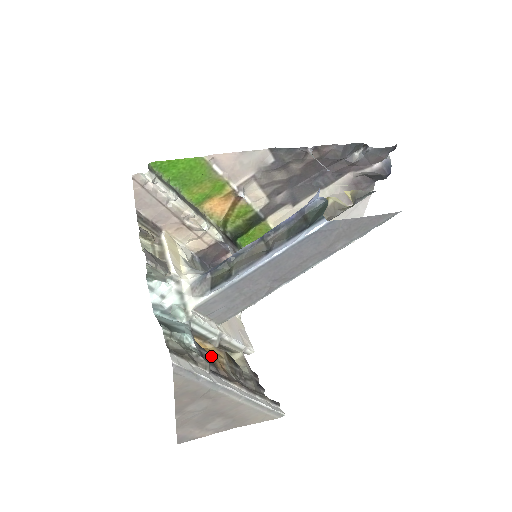
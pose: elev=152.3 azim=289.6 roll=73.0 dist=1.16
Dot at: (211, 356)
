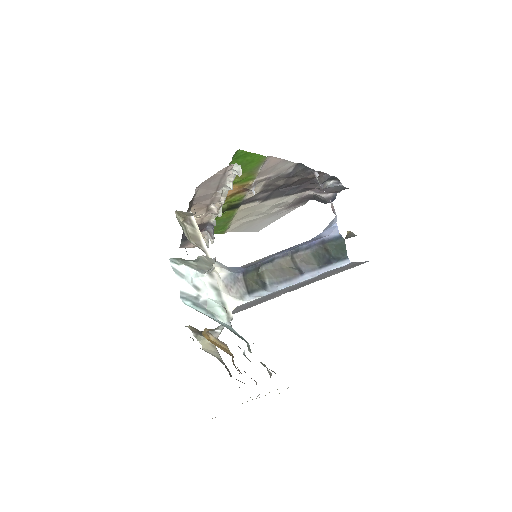
Dot at: (228, 353)
